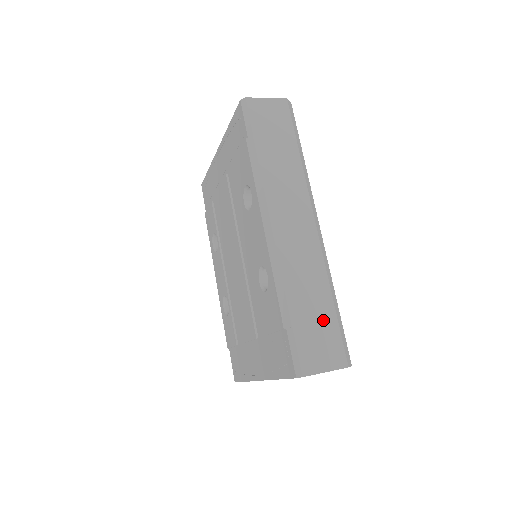
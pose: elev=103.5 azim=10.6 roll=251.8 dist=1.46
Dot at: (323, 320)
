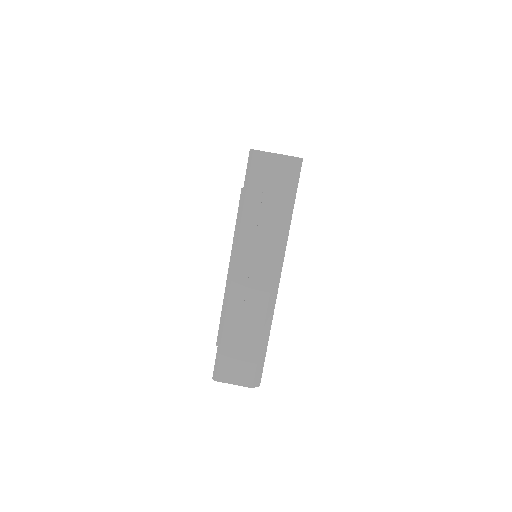
Dot at: (247, 352)
